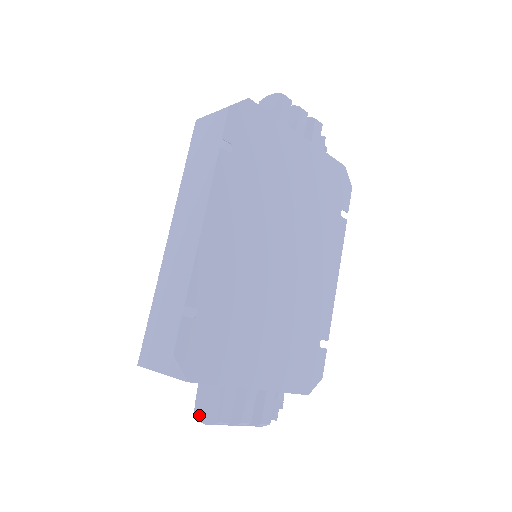
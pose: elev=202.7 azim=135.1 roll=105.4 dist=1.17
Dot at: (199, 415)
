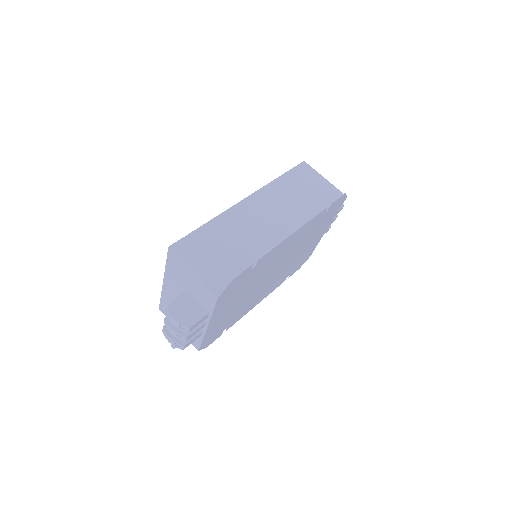
Dot at: (173, 311)
